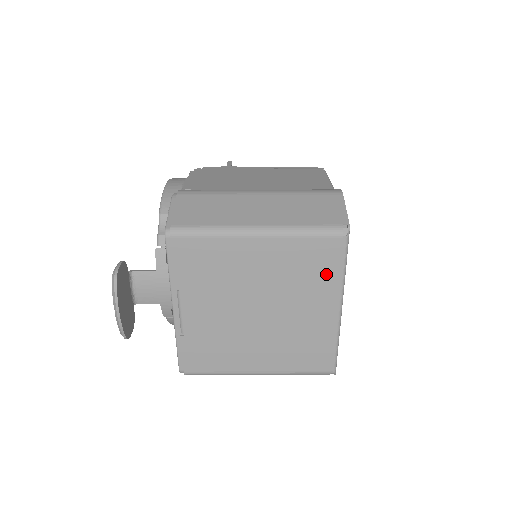
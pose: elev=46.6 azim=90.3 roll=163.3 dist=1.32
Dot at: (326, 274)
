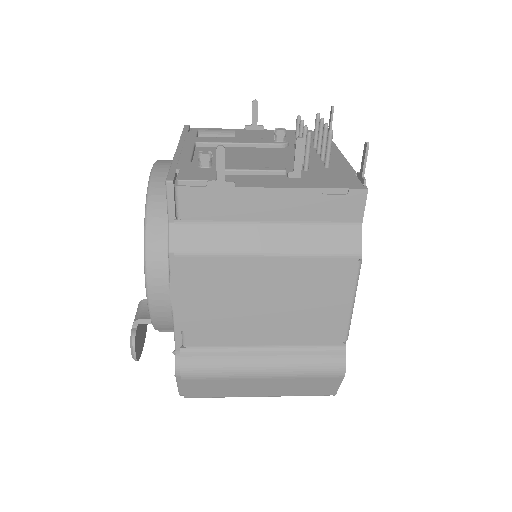
Dot at: occluded
